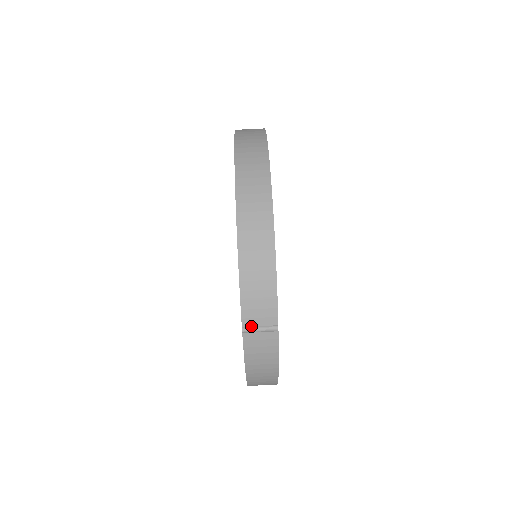
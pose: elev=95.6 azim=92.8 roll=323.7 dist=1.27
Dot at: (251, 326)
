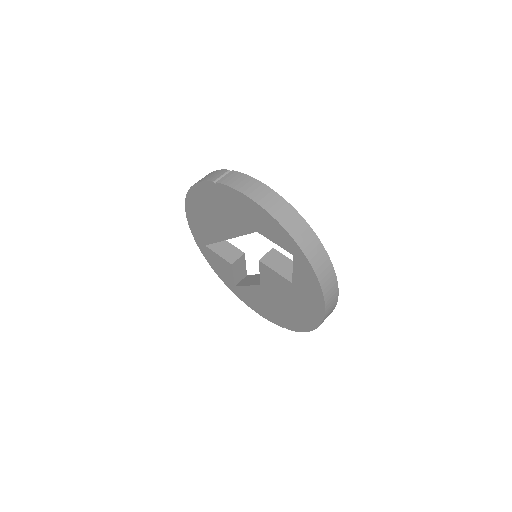
Dot at: (217, 179)
